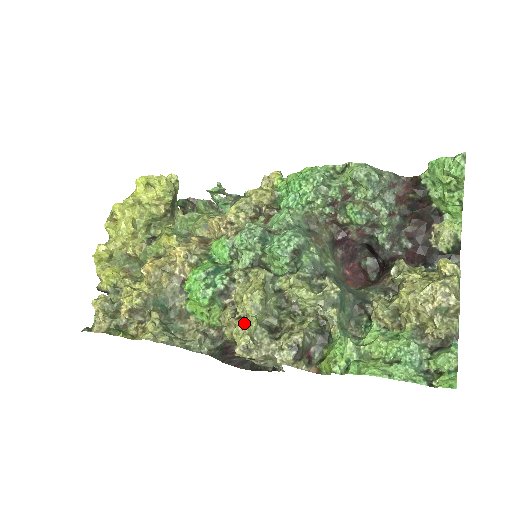
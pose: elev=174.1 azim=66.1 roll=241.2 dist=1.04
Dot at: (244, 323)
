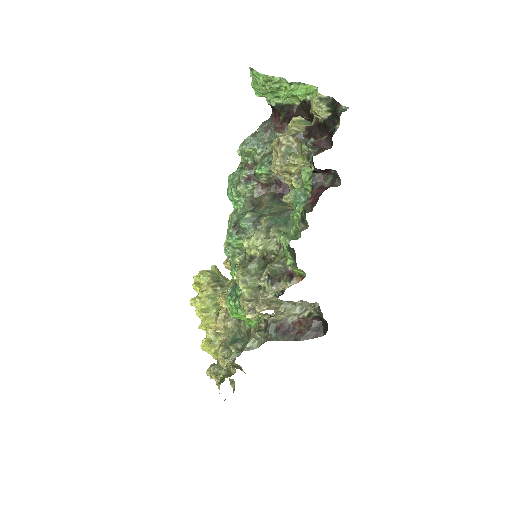
Dot at: (241, 297)
